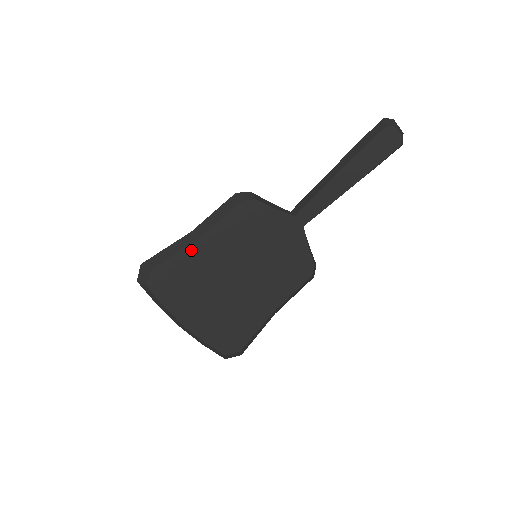
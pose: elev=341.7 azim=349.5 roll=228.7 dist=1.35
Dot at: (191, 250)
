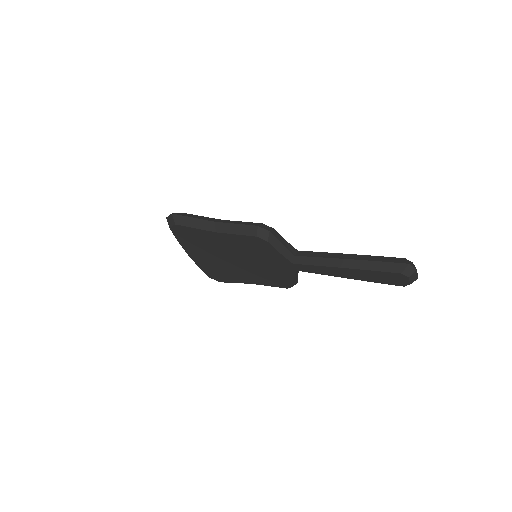
Dot at: (207, 233)
